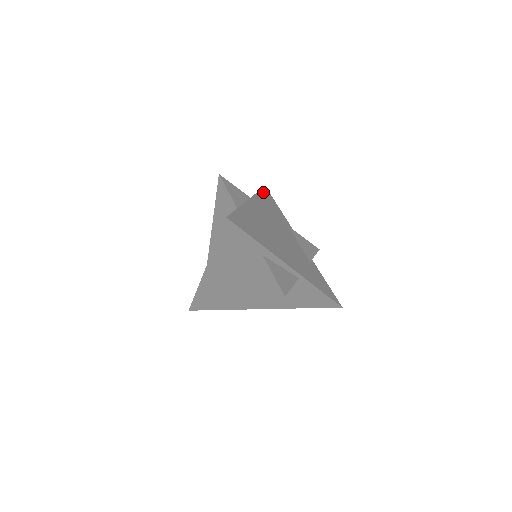
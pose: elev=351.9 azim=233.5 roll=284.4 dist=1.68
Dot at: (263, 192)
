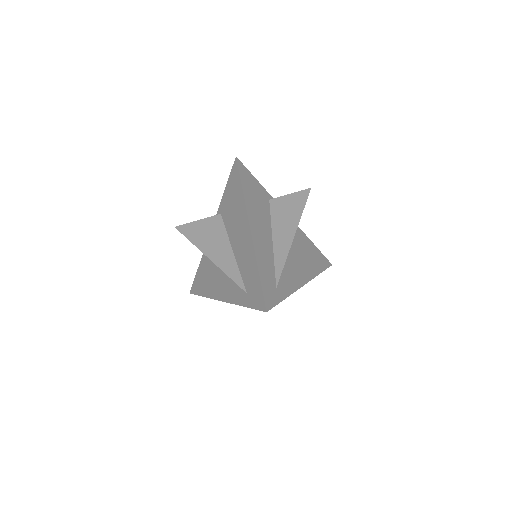
Dot at: occluded
